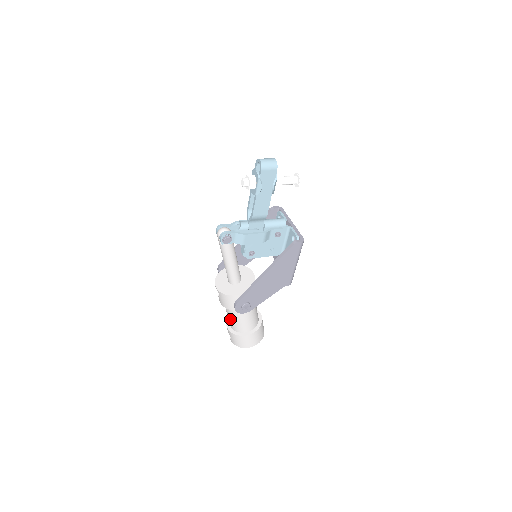
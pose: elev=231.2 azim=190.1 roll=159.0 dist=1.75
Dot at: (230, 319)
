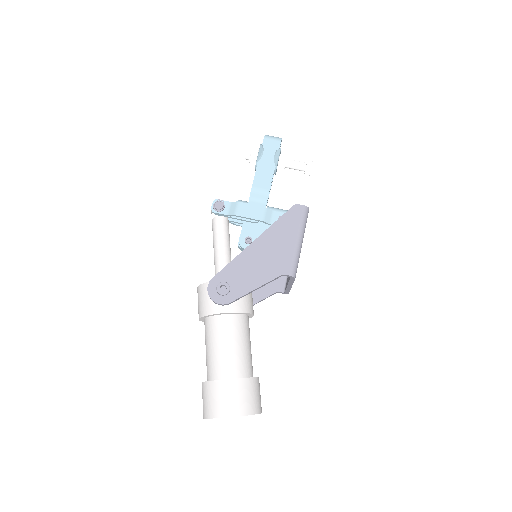
Dot at: (207, 354)
